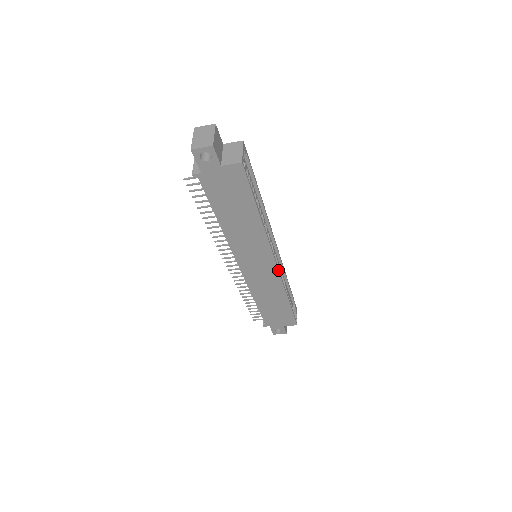
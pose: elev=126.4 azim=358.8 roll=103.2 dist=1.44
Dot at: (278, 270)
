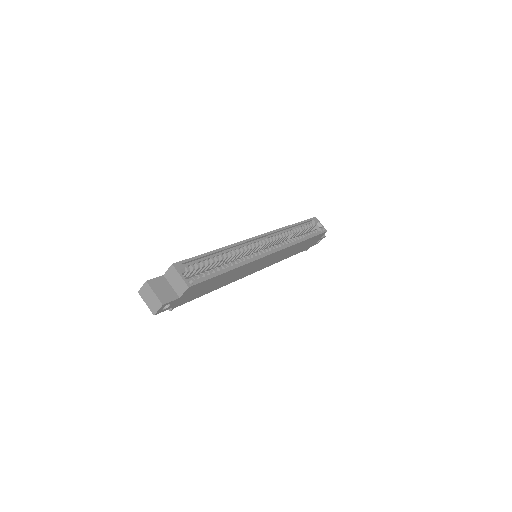
Dot at: (279, 251)
